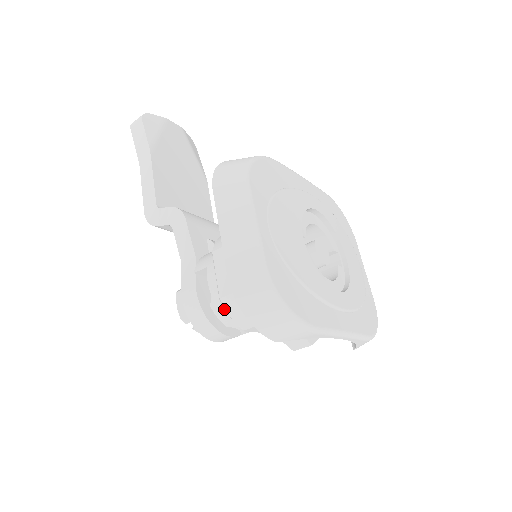
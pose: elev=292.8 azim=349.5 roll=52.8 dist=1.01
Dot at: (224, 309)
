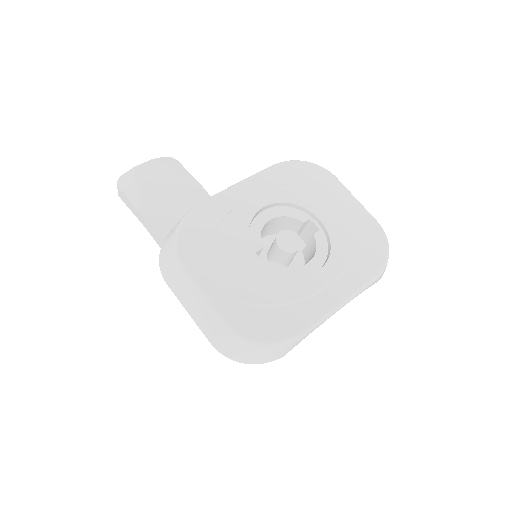
Dot at: occluded
